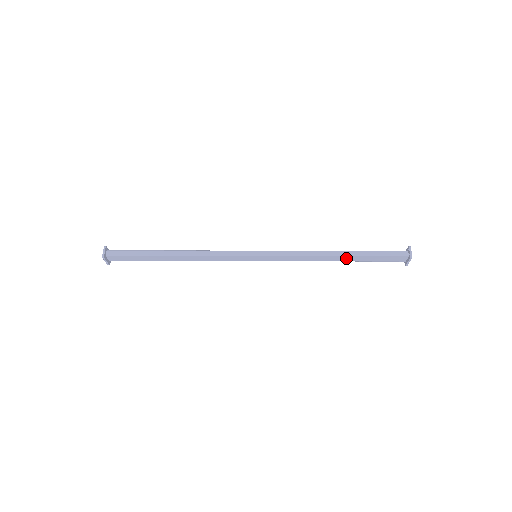
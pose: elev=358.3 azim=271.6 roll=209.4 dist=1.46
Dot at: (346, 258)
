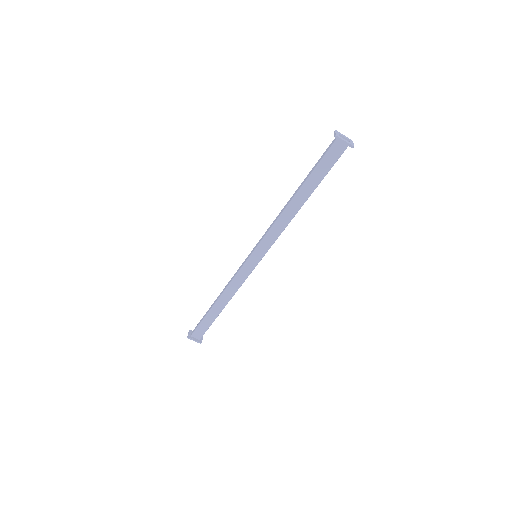
Dot at: (303, 193)
